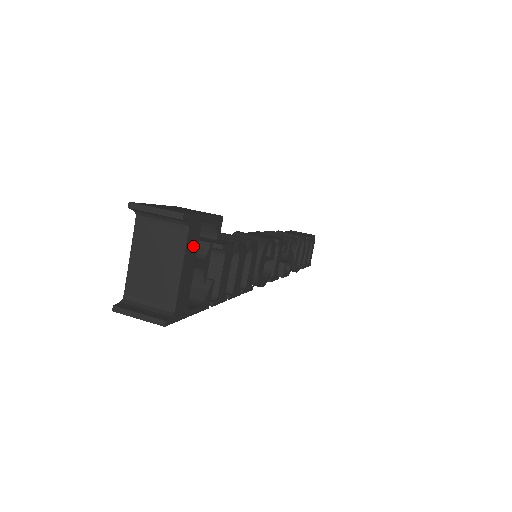
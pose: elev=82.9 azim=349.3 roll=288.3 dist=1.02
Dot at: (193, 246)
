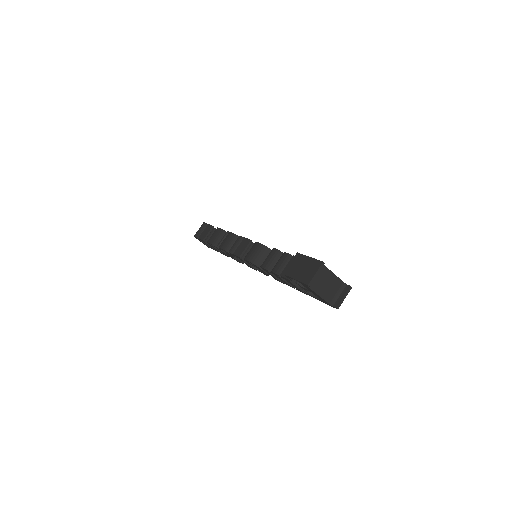
Dot at: occluded
